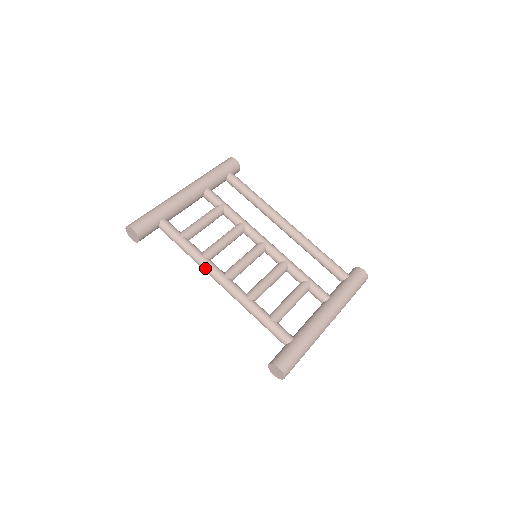
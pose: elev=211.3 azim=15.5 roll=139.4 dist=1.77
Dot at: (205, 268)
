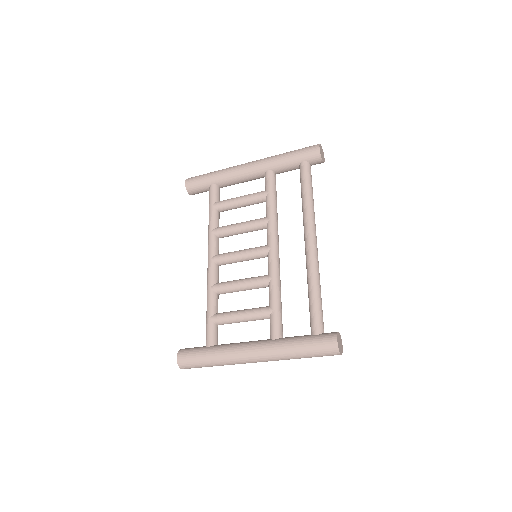
Dot at: (208, 242)
